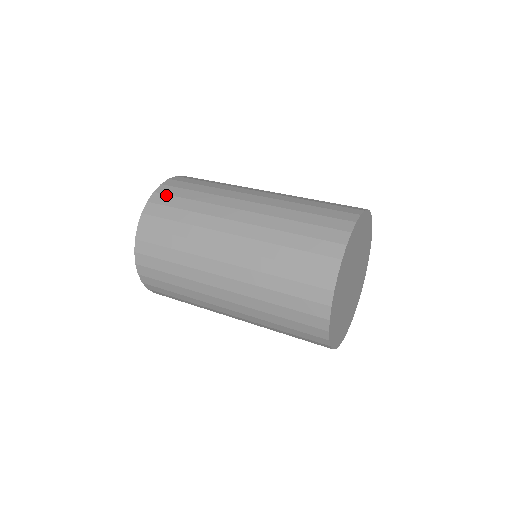
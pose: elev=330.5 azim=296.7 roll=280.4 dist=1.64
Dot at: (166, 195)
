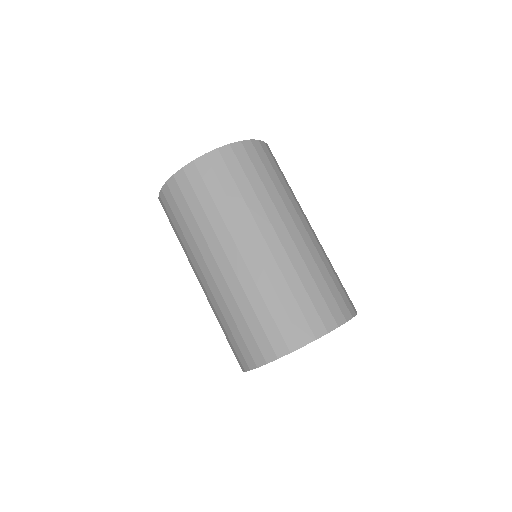
Dot at: (167, 203)
